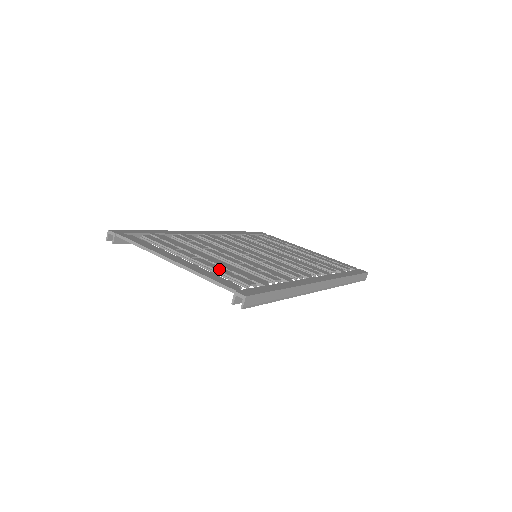
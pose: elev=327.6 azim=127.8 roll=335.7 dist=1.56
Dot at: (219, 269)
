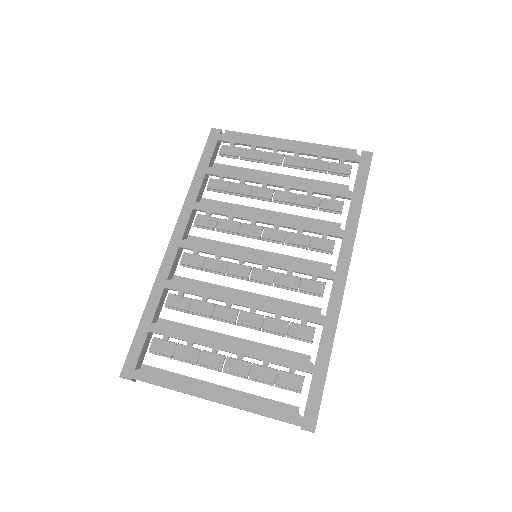
Dot at: (259, 375)
